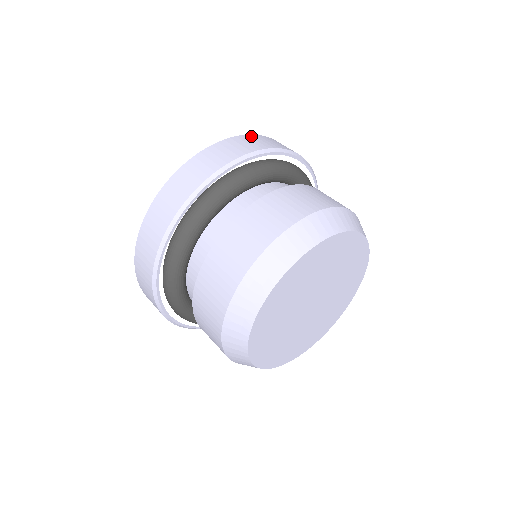
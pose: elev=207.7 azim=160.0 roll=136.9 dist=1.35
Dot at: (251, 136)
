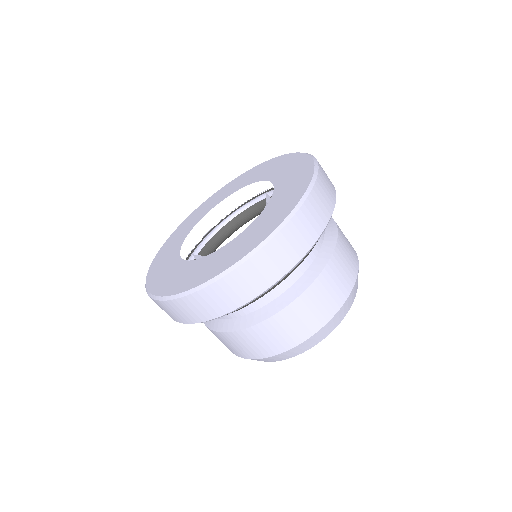
Dot at: (316, 191)
